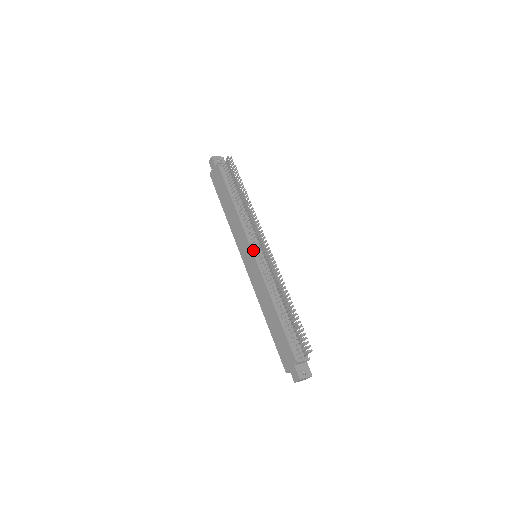
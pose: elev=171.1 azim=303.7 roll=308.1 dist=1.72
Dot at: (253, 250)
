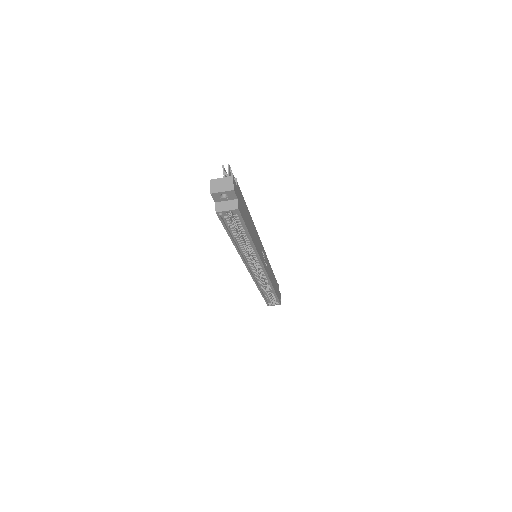
Dot at: occluded
